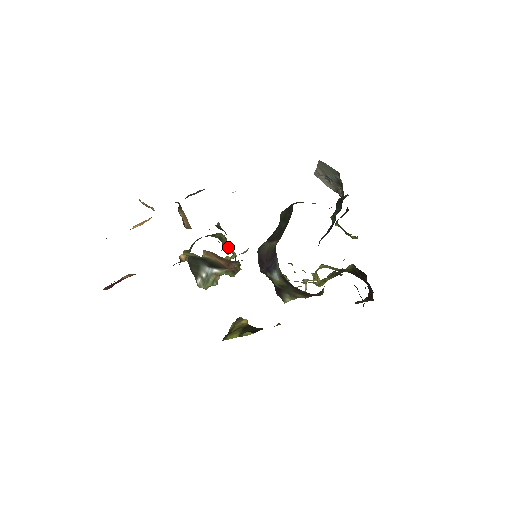
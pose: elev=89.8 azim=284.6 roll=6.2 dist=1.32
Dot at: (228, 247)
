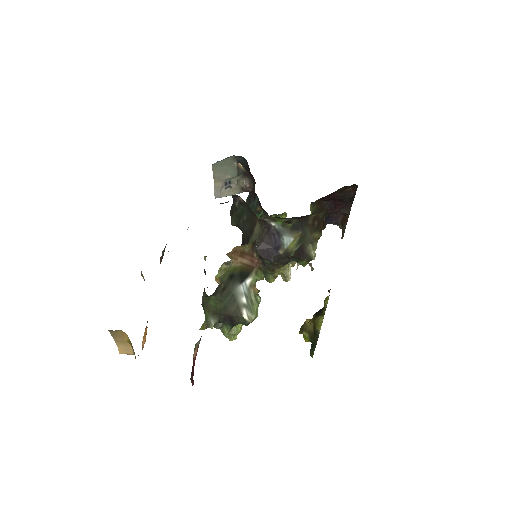
Dot at: occluded
